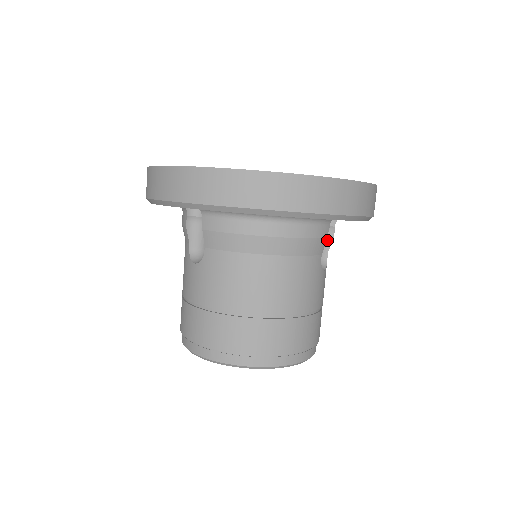
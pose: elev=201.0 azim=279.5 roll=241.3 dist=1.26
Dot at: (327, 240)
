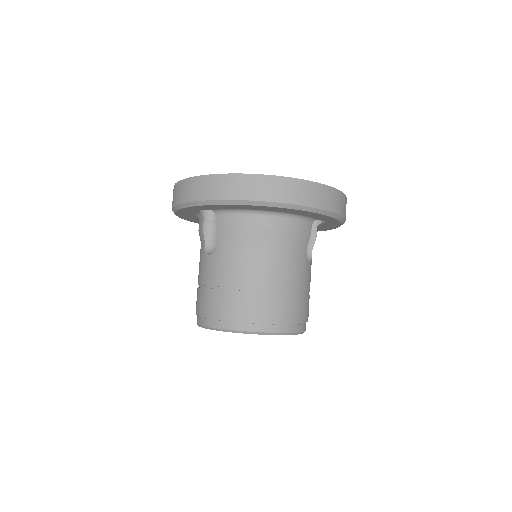
Dot at: (311, 241)
